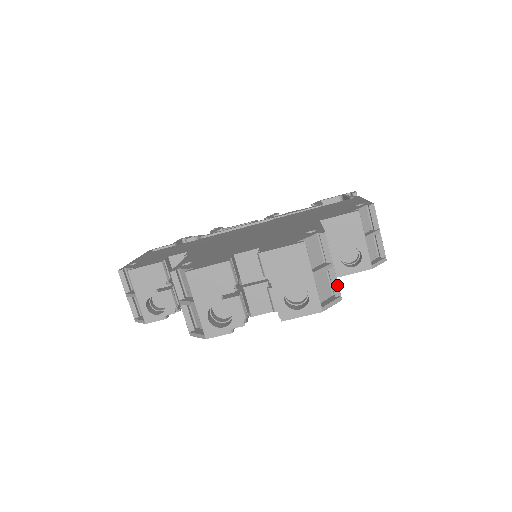
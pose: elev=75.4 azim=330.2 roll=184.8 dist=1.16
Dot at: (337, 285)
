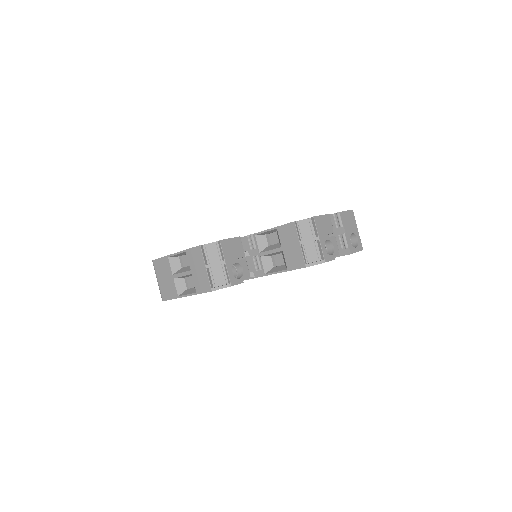
Dot at: occluded
